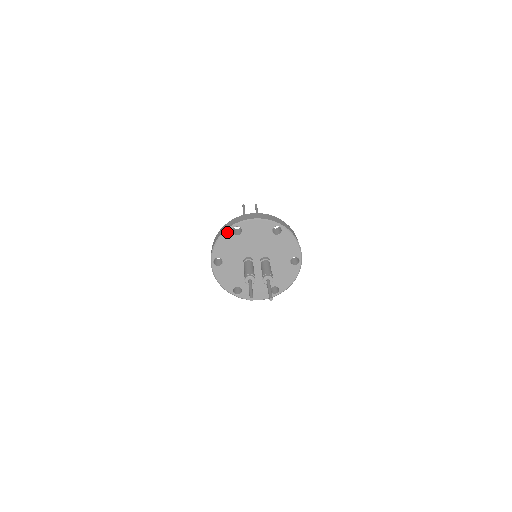
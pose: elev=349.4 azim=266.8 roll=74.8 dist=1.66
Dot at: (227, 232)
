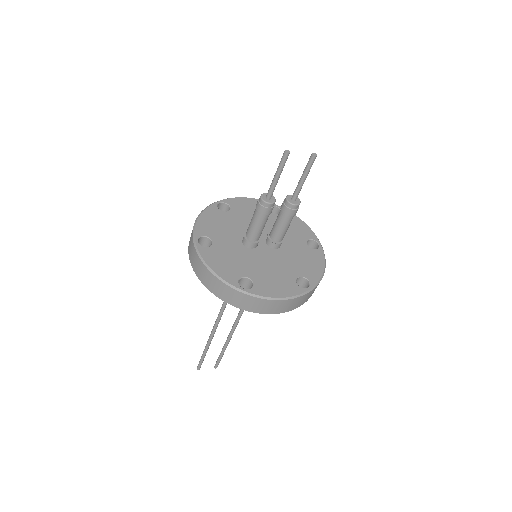
Dot at: (210, 207)
